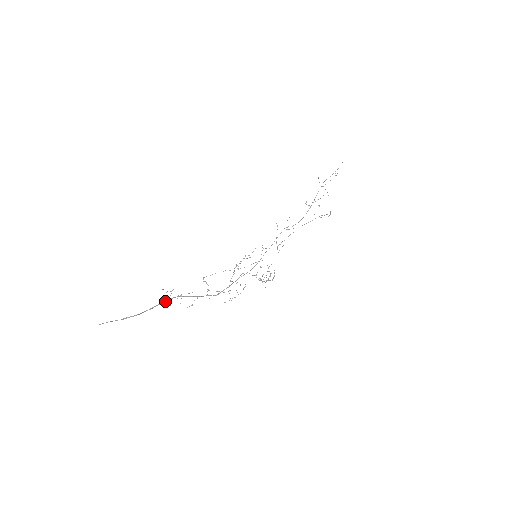
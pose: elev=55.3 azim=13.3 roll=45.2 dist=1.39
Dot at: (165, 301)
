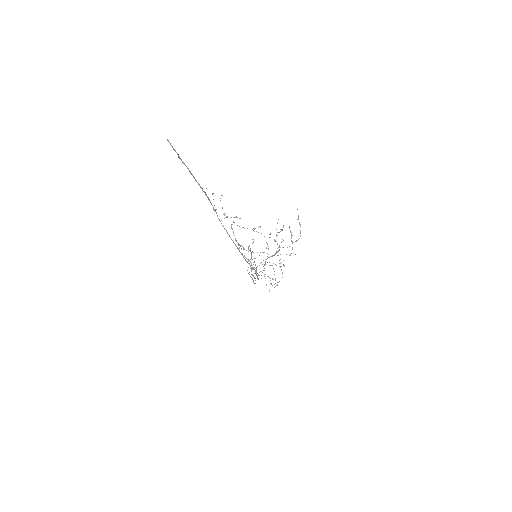
Dot at: occluded
